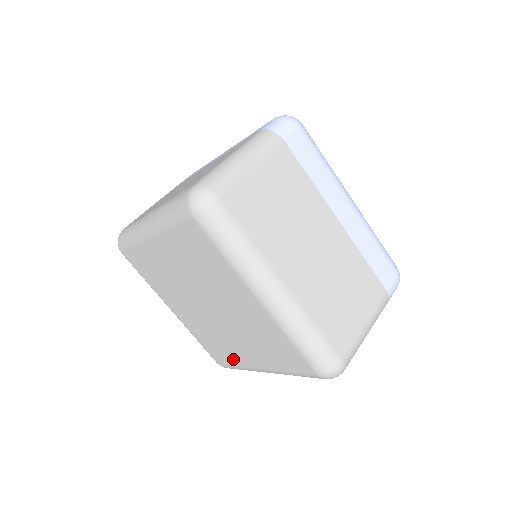
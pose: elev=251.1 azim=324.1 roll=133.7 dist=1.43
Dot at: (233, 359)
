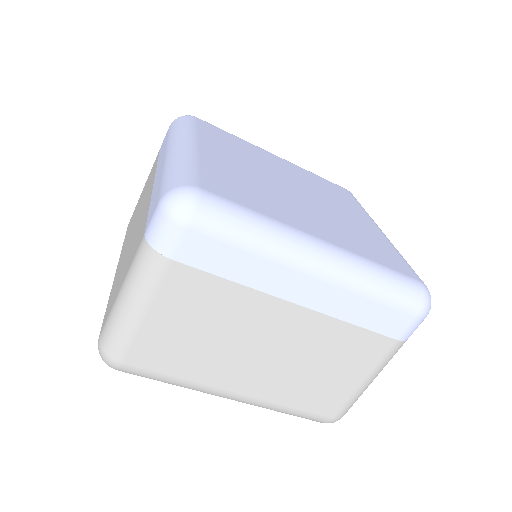
Dot at: occluded
